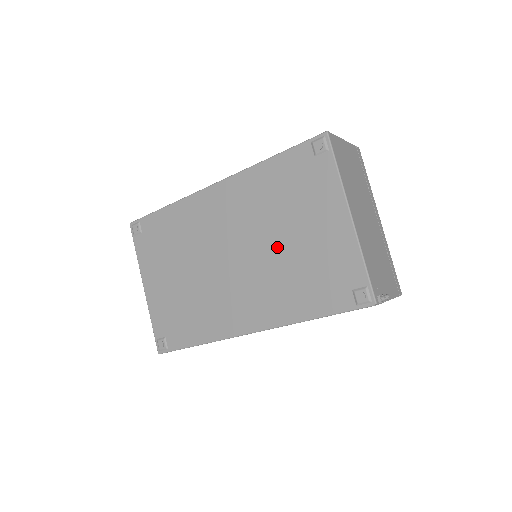
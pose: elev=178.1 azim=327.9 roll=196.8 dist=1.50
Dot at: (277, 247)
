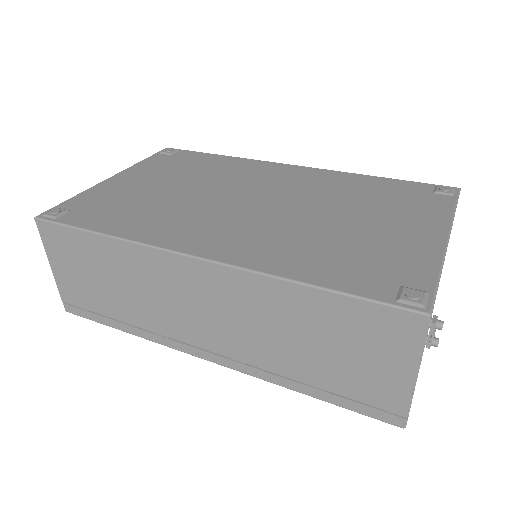
Dot at: (323, 218)
